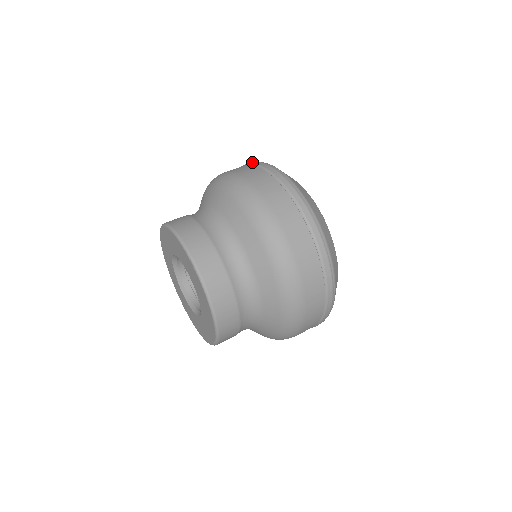
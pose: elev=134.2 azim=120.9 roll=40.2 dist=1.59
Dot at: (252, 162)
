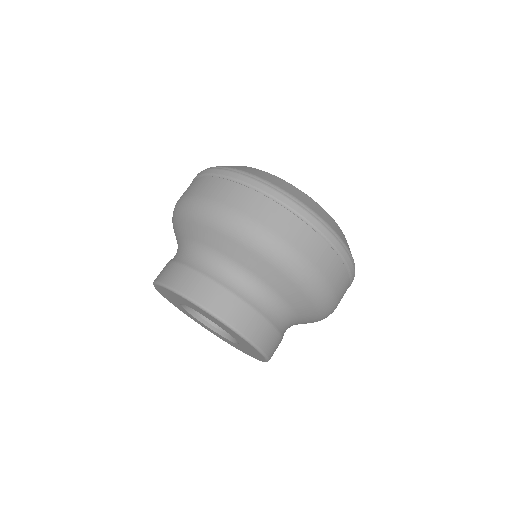
Dot at: (301, 210)
